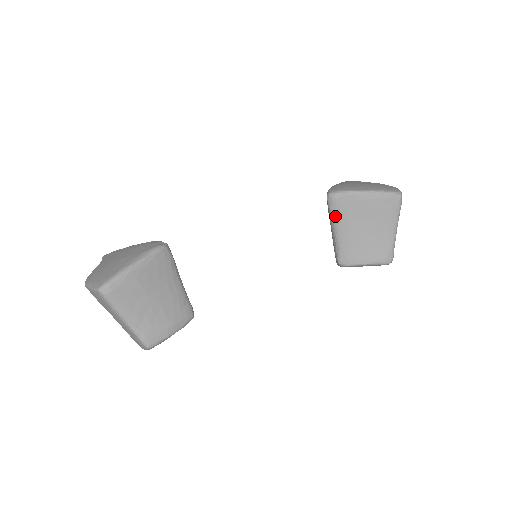
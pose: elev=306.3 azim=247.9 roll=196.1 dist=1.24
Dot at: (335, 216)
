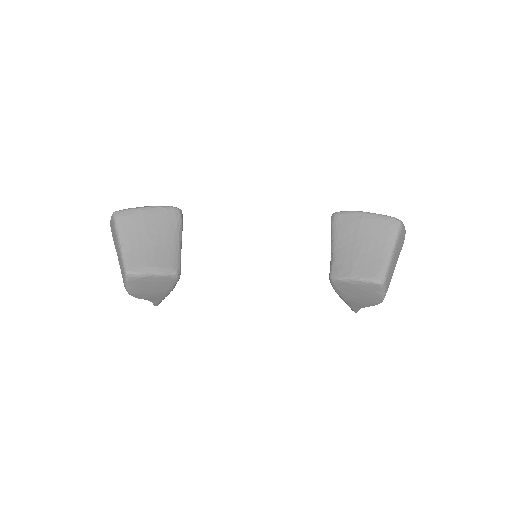
Dot at: (334, 232)
